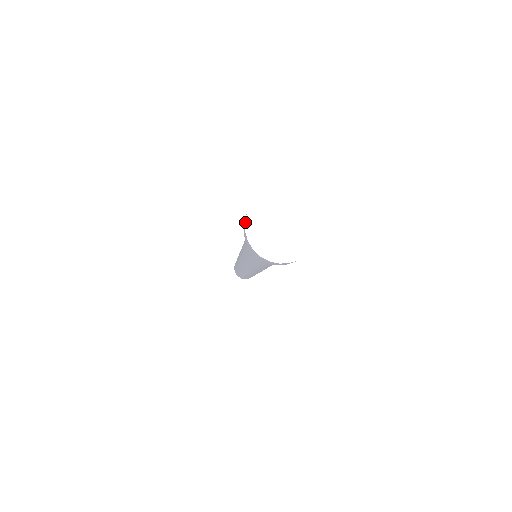
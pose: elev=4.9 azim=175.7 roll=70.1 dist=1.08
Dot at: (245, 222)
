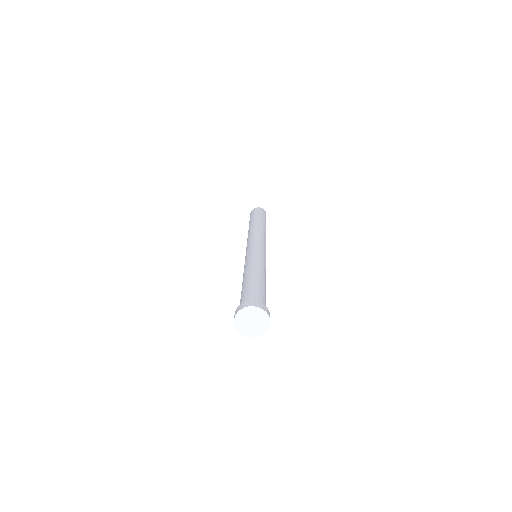
Dot at: (241, 309)
